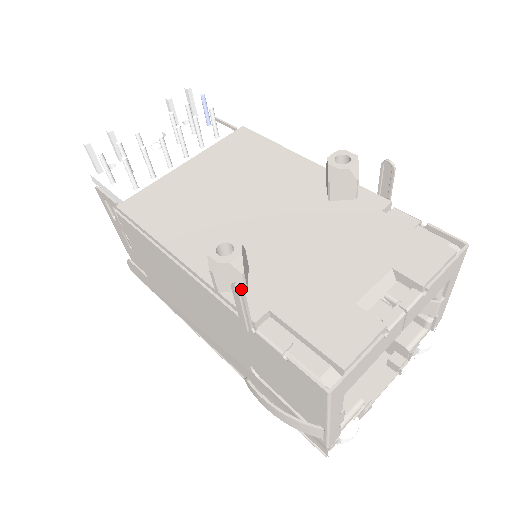
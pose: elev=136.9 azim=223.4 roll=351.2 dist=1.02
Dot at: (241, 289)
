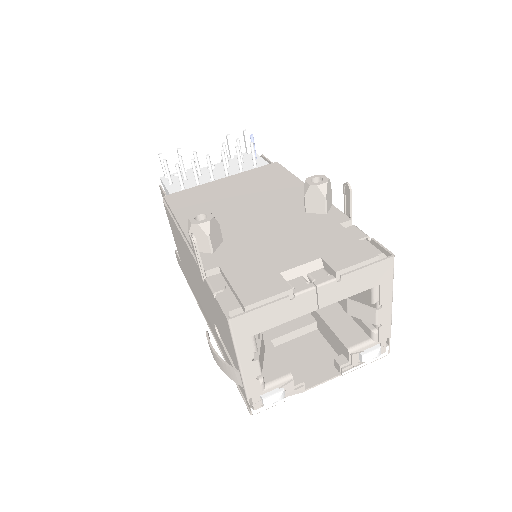
Dot at: (194, 237)
